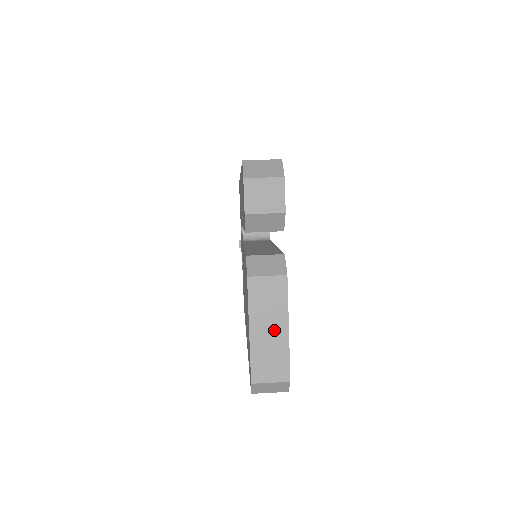
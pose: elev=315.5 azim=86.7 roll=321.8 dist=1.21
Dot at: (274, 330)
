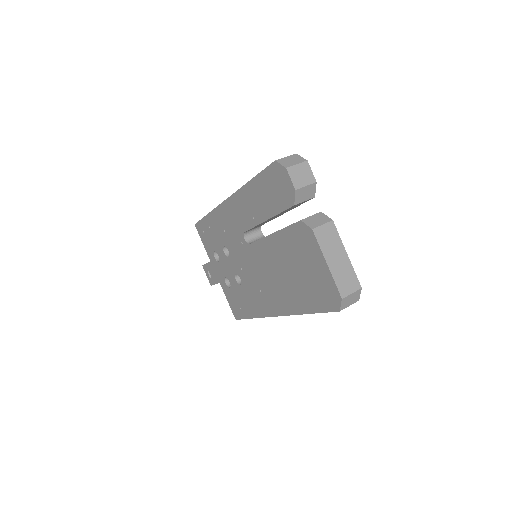
Dot at: (340, 258)
